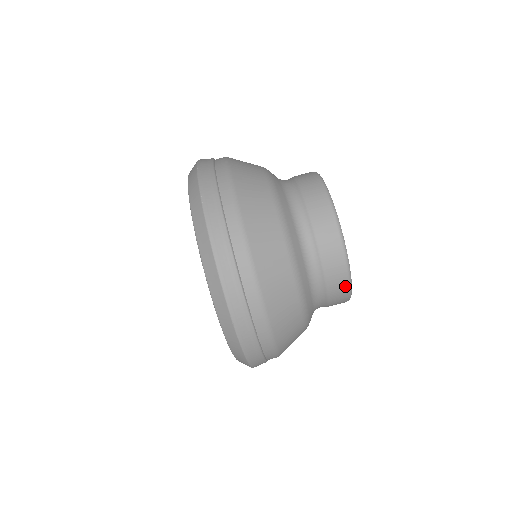
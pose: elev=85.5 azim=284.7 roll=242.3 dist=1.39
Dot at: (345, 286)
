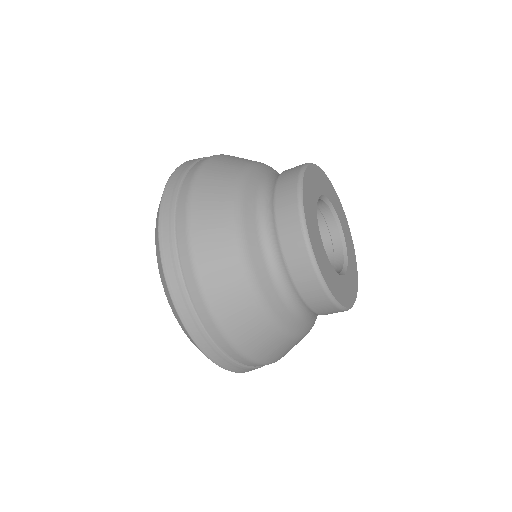
Dot at: (341, 311)
